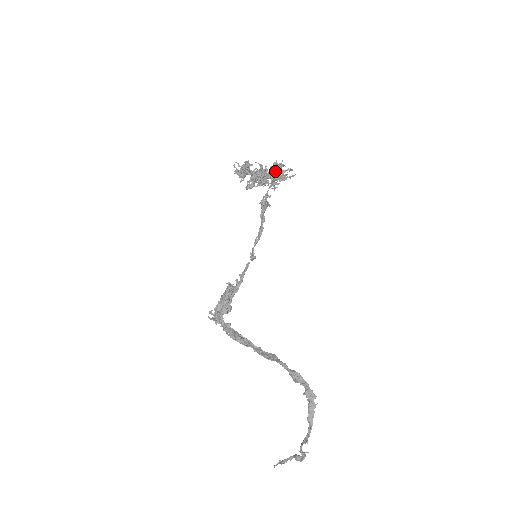
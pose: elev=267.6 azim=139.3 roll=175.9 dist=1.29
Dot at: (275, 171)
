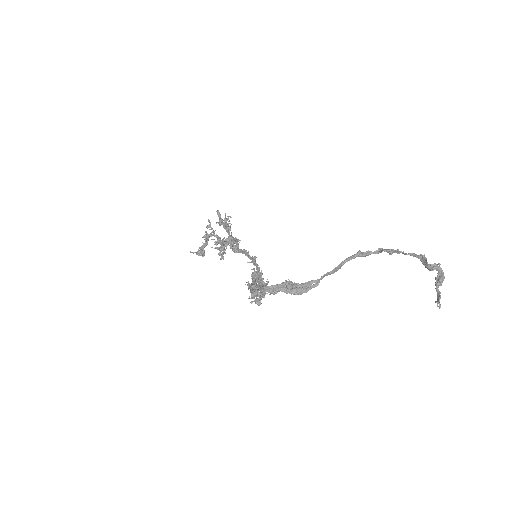
Dot at: occluded
